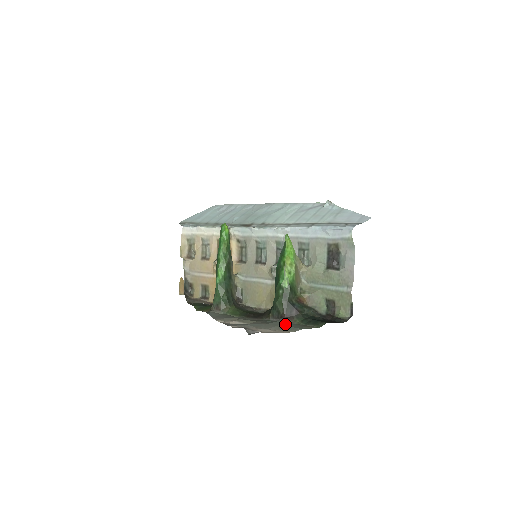
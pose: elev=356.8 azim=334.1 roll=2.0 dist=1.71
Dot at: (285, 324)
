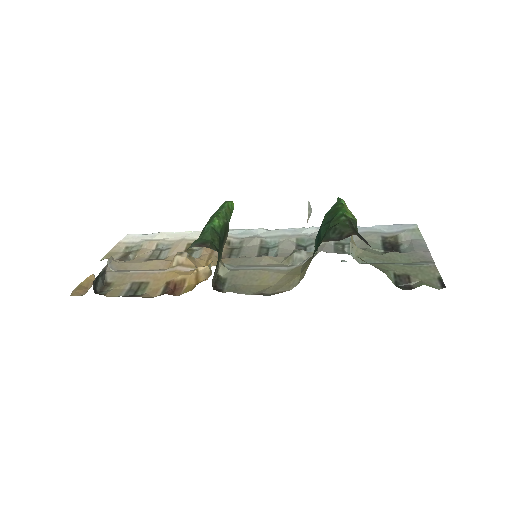
Dot at: occluded
